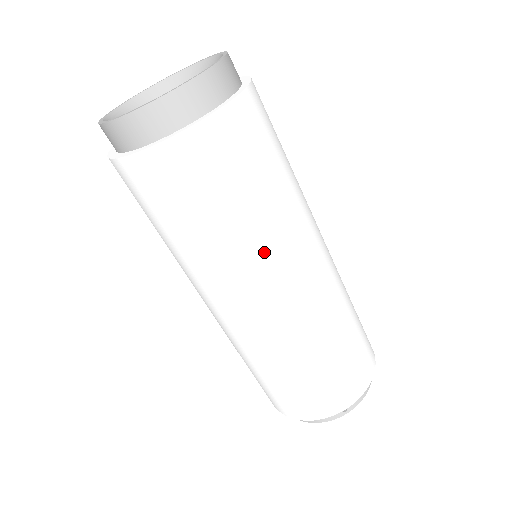
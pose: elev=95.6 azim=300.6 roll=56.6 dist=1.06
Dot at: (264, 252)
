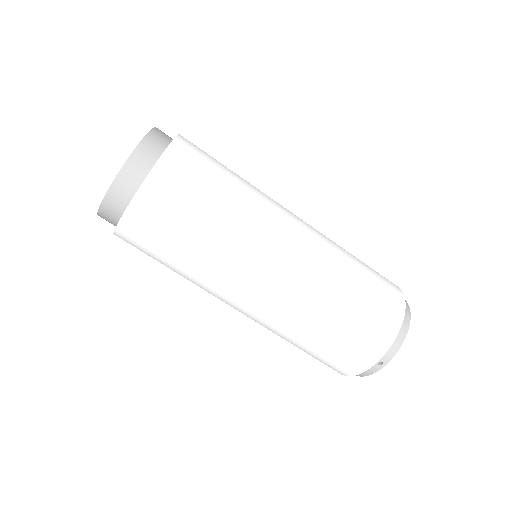
Dot at: (226, 265)
